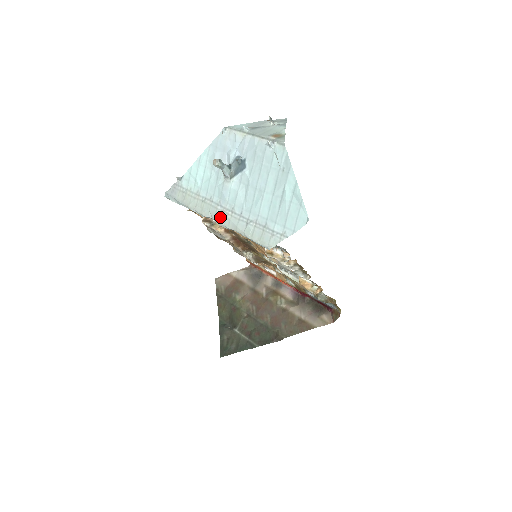
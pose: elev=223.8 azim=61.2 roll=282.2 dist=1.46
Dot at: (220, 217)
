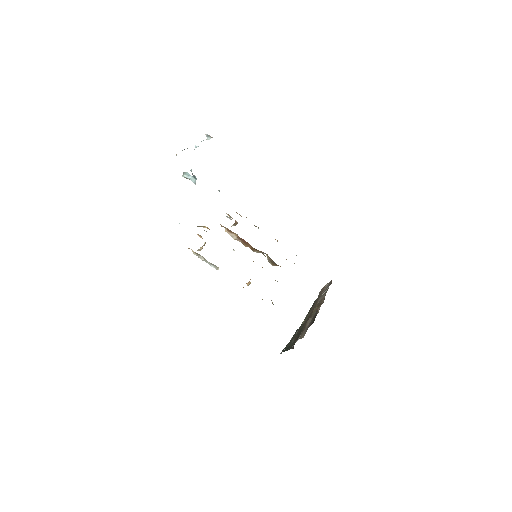
Dot at: occluded
